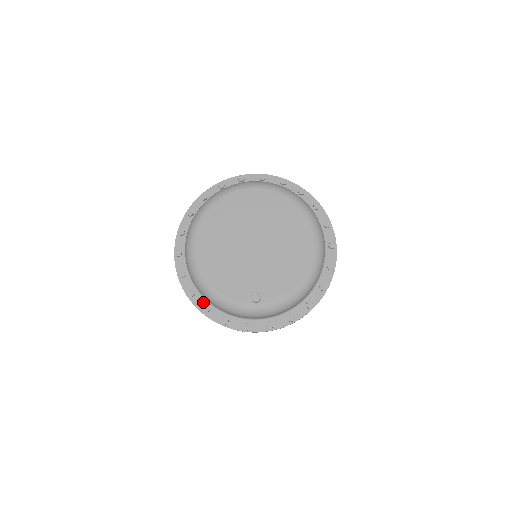
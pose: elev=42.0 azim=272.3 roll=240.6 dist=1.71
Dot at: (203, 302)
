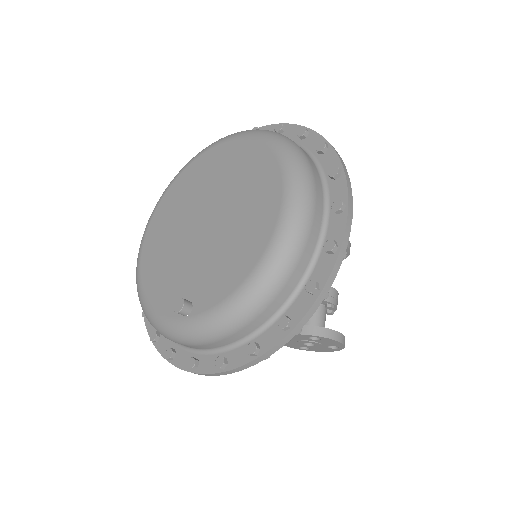
Dot at: occluded
